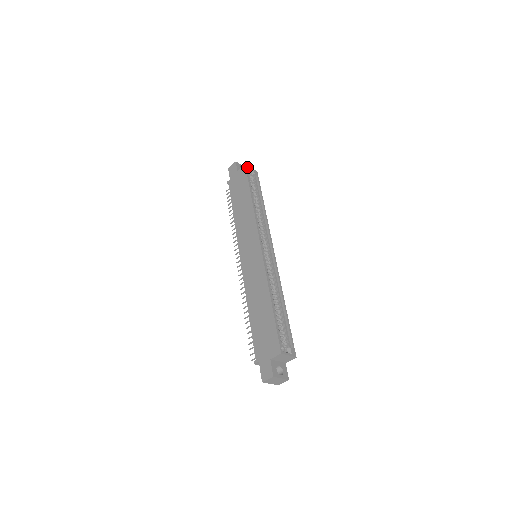
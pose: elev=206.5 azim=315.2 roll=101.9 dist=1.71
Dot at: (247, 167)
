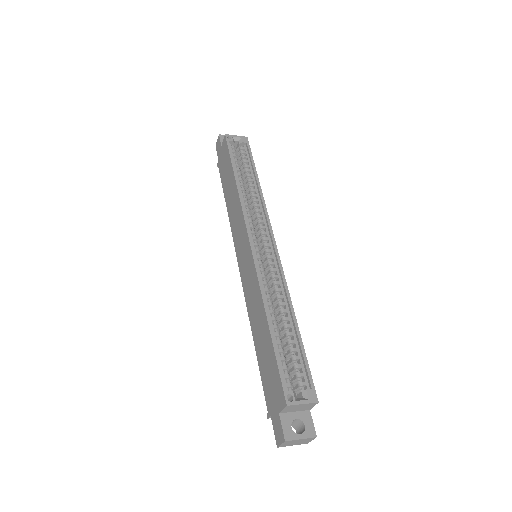
Dot at: (229, 137)
